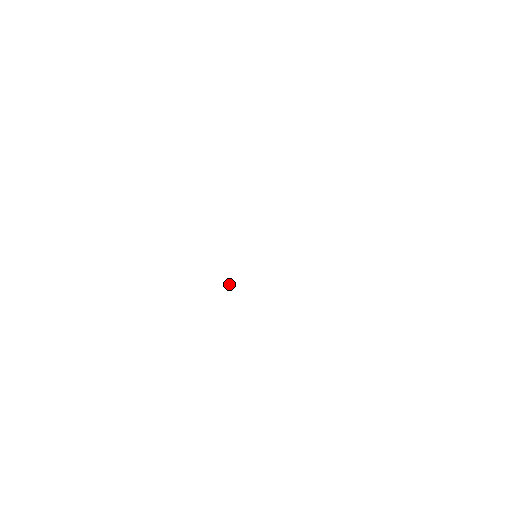
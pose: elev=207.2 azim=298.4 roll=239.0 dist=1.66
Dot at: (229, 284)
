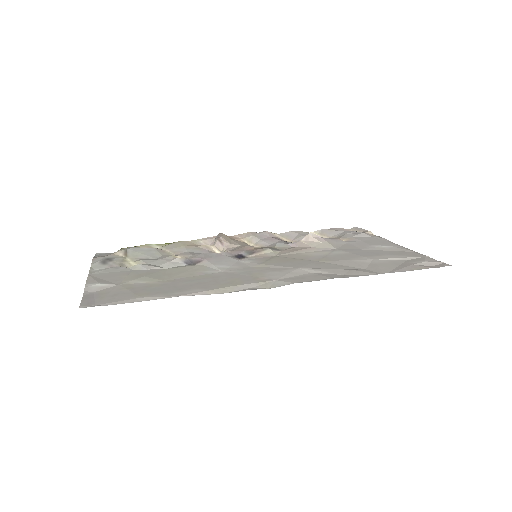
Dot at: (219, 249)
